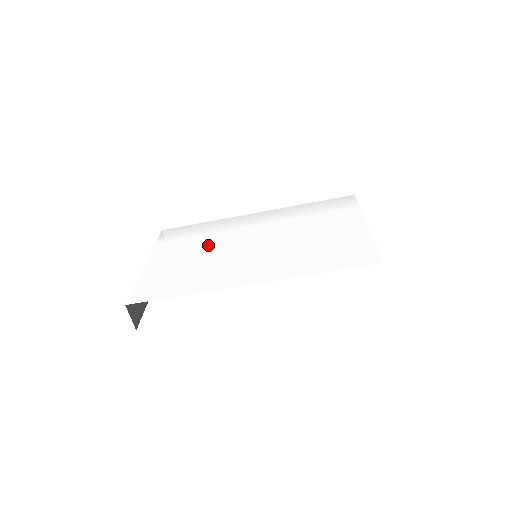
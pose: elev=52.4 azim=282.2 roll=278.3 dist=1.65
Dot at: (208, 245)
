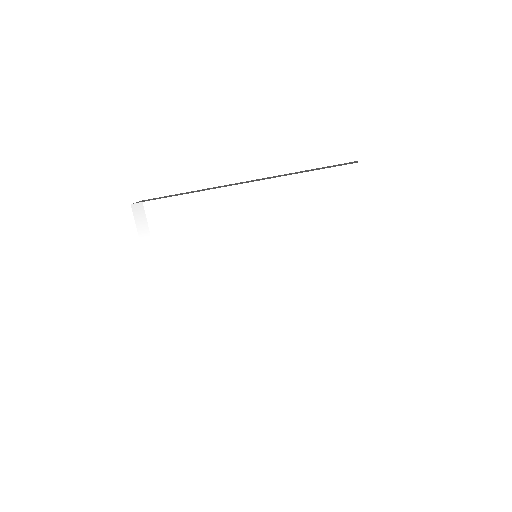
Dot at: (205, 254)
